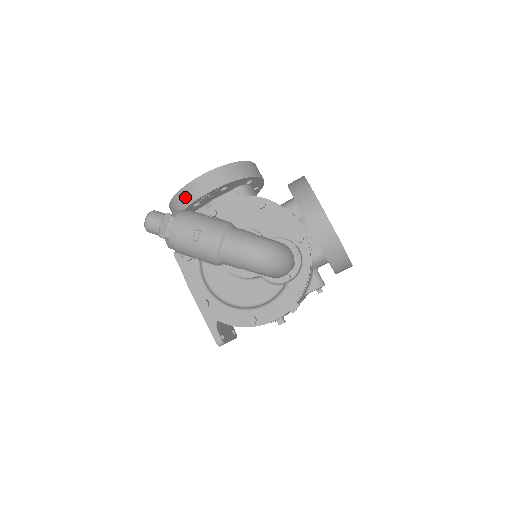
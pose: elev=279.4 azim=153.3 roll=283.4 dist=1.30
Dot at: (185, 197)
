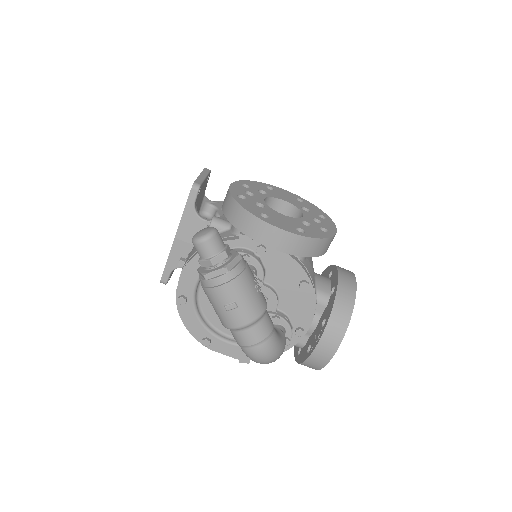
Dot at: (254, 228)
